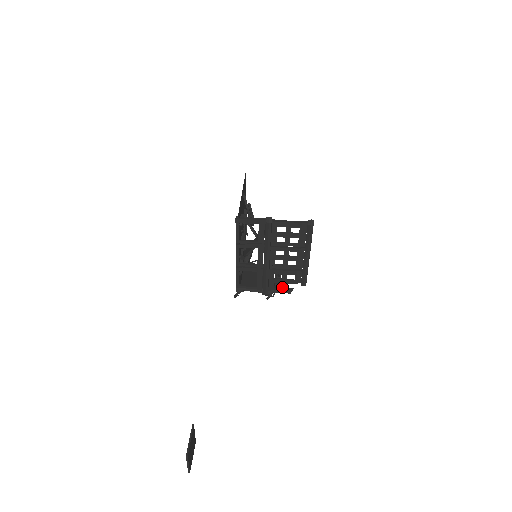
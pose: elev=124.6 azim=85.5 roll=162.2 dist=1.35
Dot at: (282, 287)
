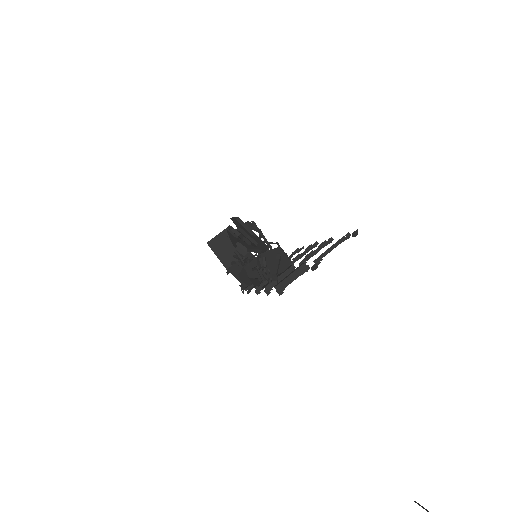
Dot at: occluded
